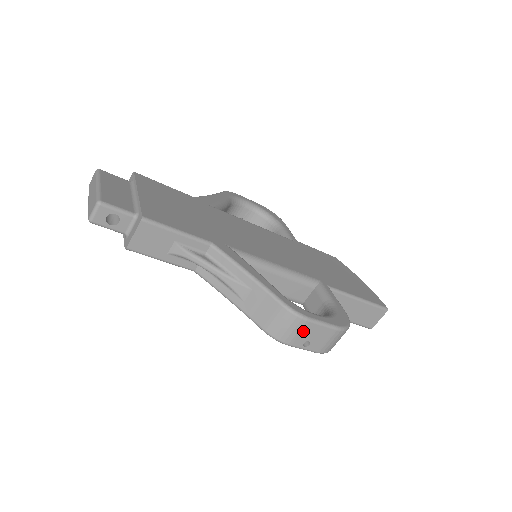
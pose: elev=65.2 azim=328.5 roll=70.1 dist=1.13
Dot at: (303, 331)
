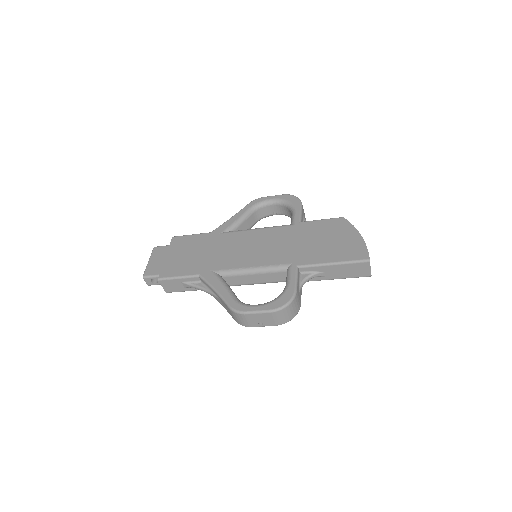
Dot at: (249, 319)
